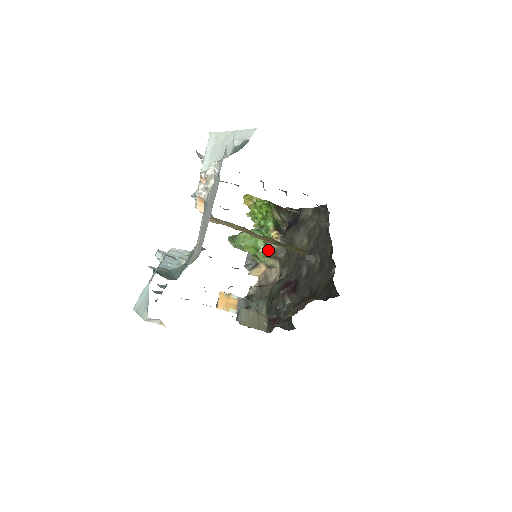
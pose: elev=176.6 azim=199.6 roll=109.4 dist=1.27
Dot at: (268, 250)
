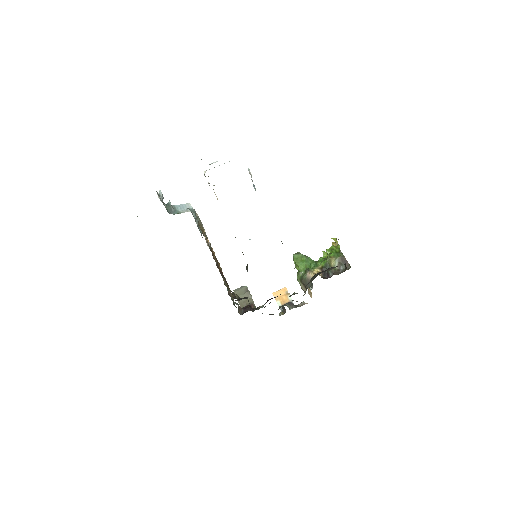
Dot at: (303, 276)
